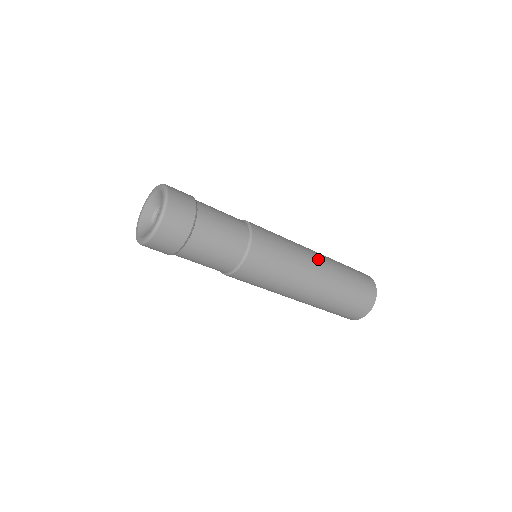
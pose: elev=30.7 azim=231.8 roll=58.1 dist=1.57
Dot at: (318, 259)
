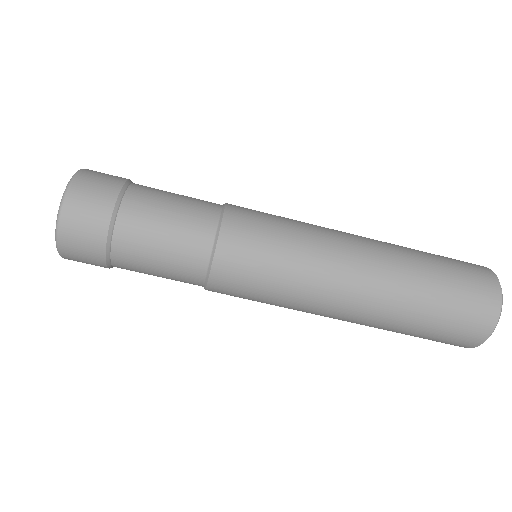
Dot at: (356, 235)
